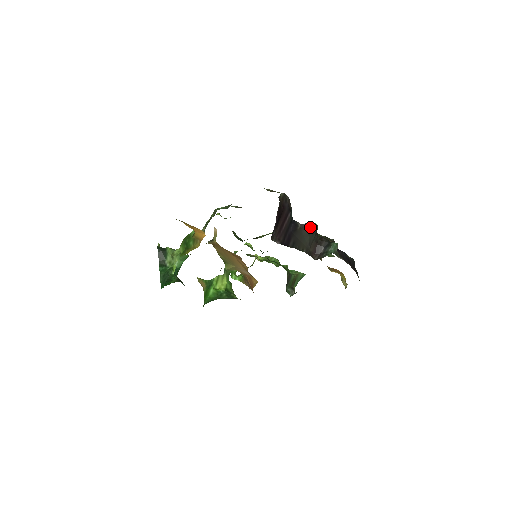
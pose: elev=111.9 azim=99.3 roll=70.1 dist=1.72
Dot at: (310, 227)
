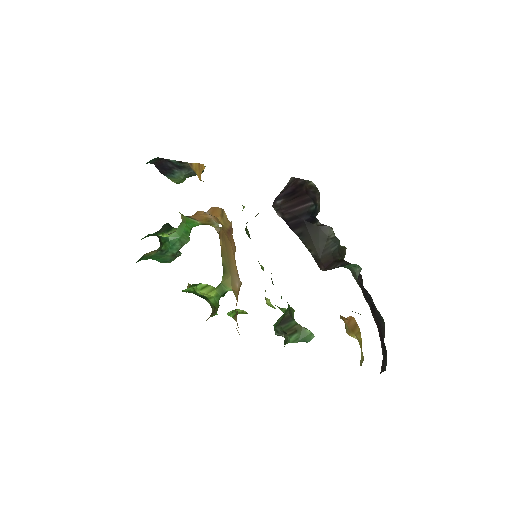
Dot at: (332, 232)
